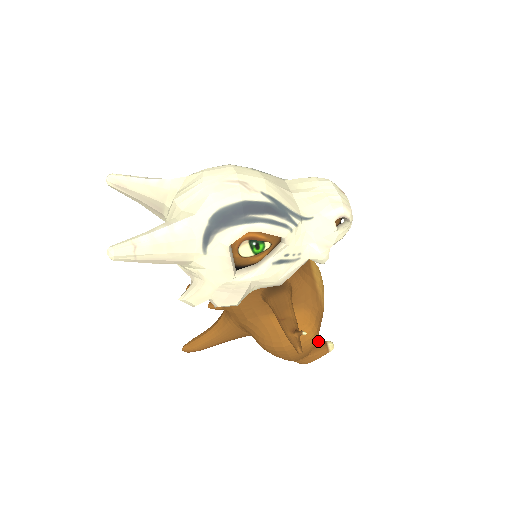
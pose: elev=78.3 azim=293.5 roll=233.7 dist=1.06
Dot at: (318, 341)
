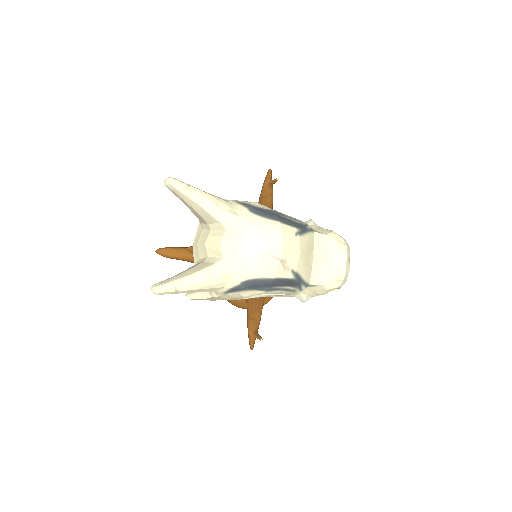
Dot at: occluded
